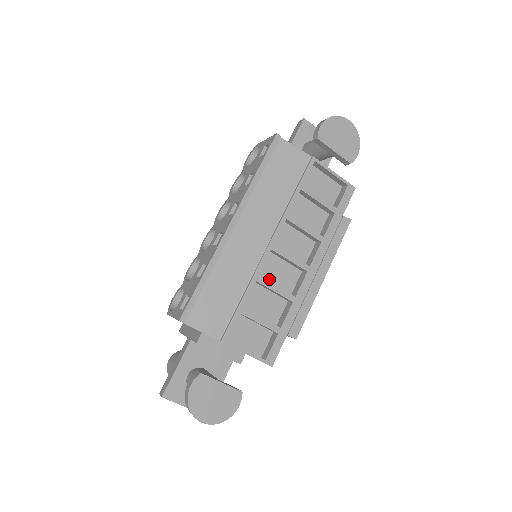
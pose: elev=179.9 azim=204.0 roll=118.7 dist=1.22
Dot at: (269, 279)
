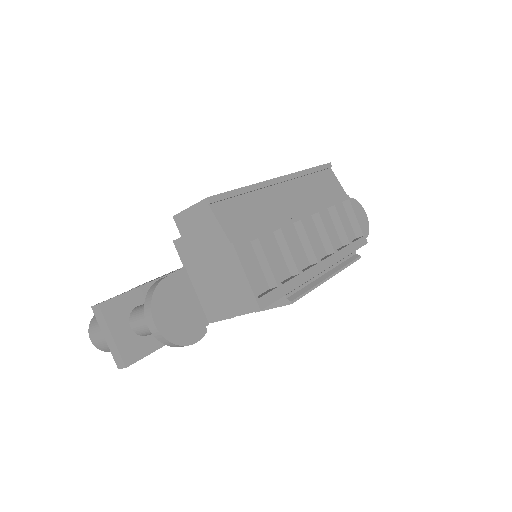
Dot at: occluded
